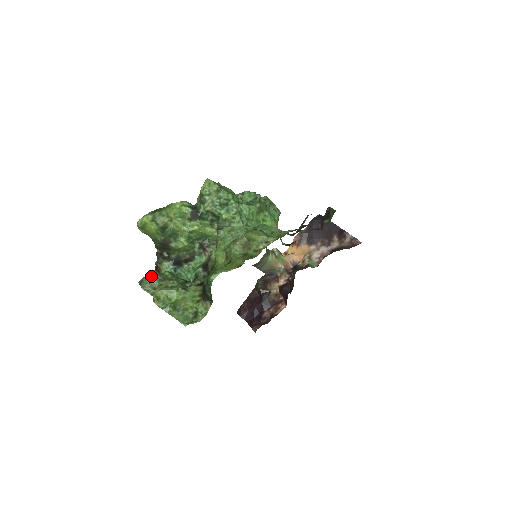
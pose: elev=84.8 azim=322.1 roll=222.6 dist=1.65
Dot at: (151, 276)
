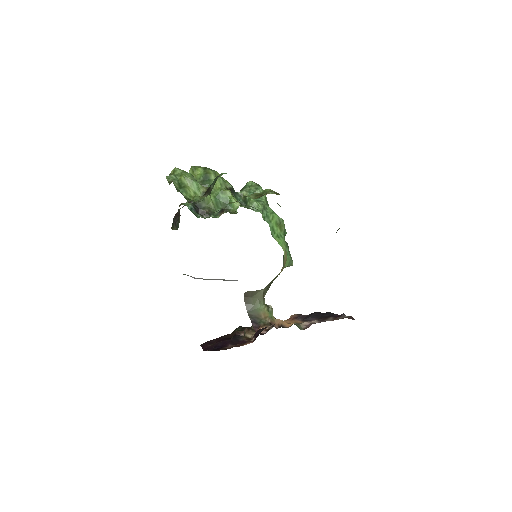
Dot at: occluded
